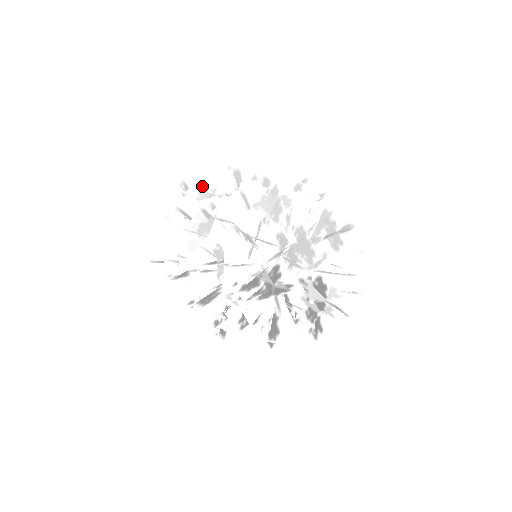
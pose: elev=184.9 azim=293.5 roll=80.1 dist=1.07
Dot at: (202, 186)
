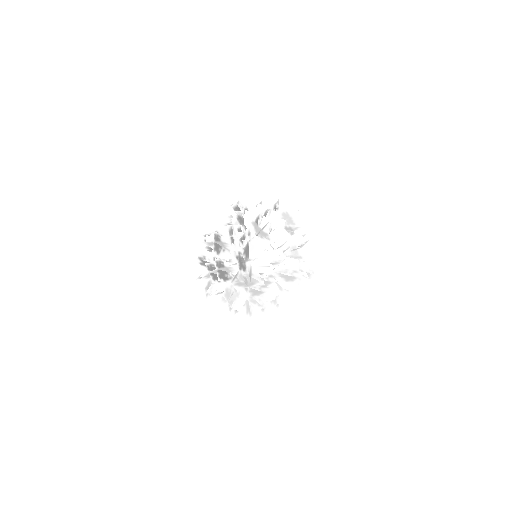
Dot at: occluded
